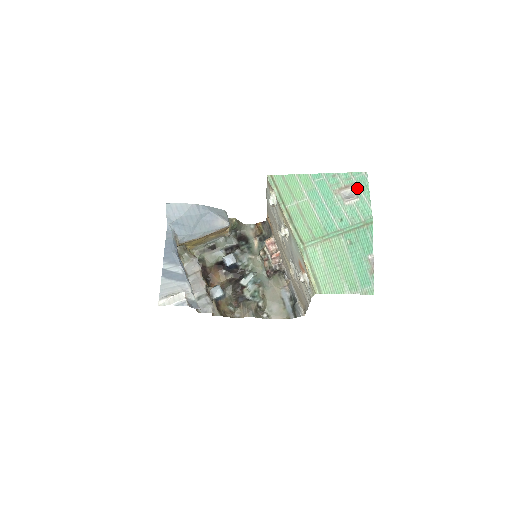
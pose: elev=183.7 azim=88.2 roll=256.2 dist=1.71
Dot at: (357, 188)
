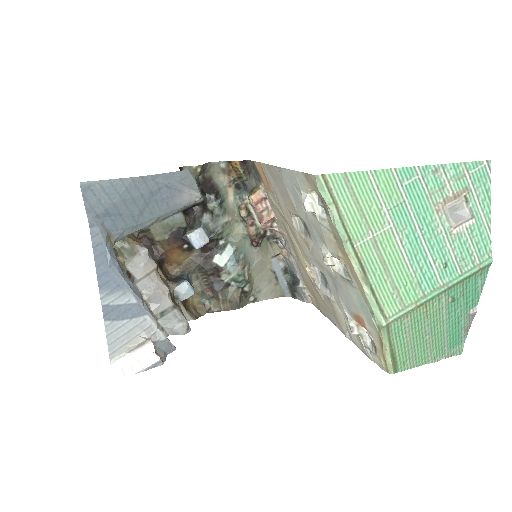
Dot at: (472, 197)
